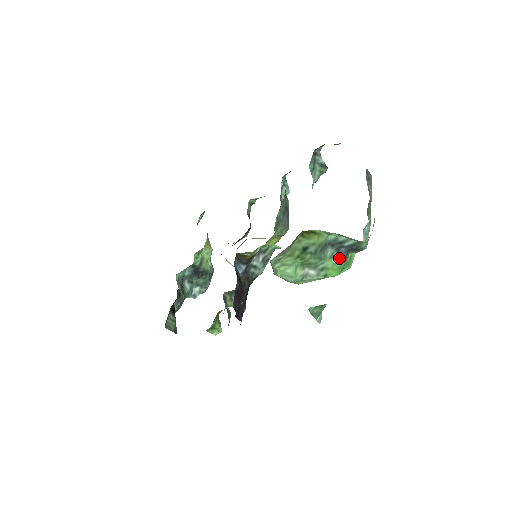
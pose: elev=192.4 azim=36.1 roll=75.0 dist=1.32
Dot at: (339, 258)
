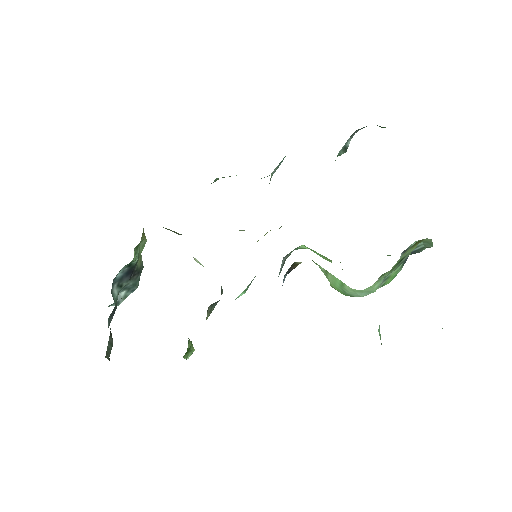
Dot at: (401, 265)
